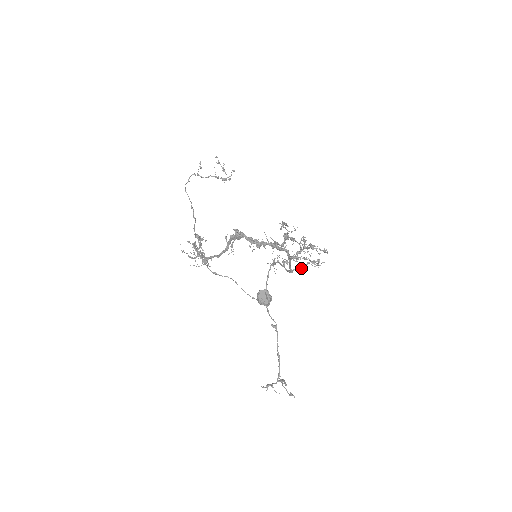
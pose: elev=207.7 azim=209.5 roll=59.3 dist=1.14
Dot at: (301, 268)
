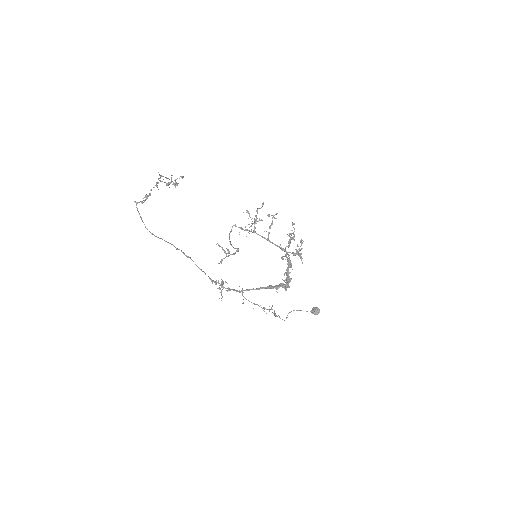
Dot at: occluded
